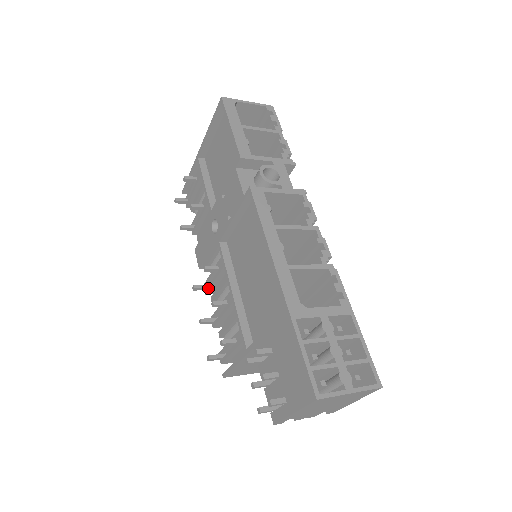
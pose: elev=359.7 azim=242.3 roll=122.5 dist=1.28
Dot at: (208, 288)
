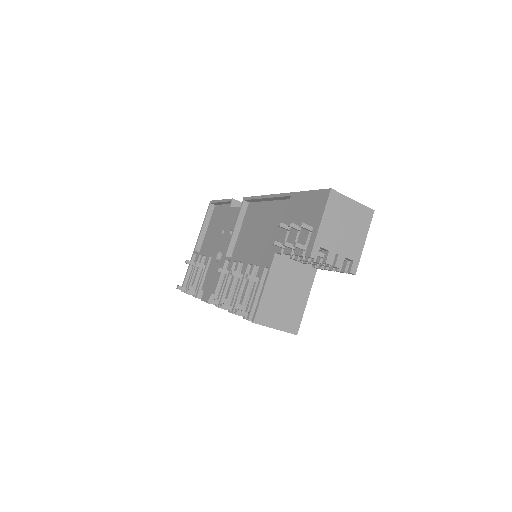
Dot at: (221, 299)
